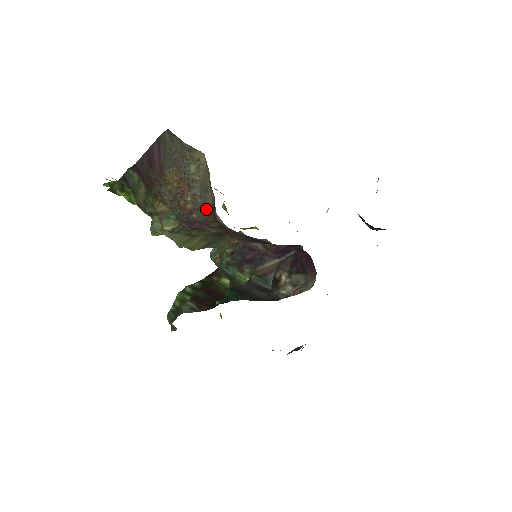
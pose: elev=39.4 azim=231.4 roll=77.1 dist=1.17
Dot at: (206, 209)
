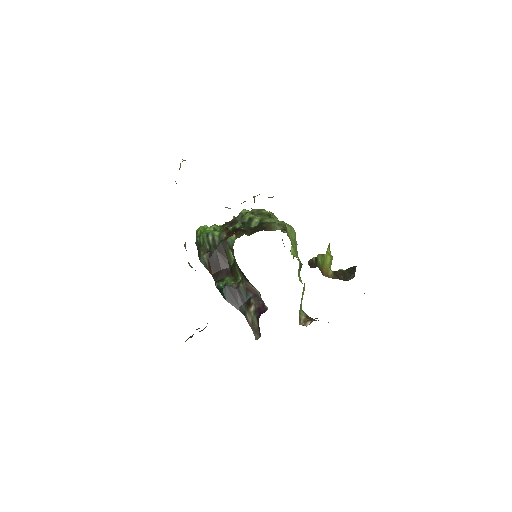
Dot at: occluded
